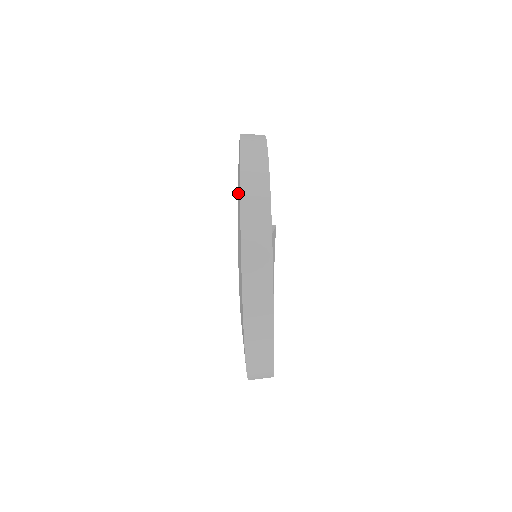
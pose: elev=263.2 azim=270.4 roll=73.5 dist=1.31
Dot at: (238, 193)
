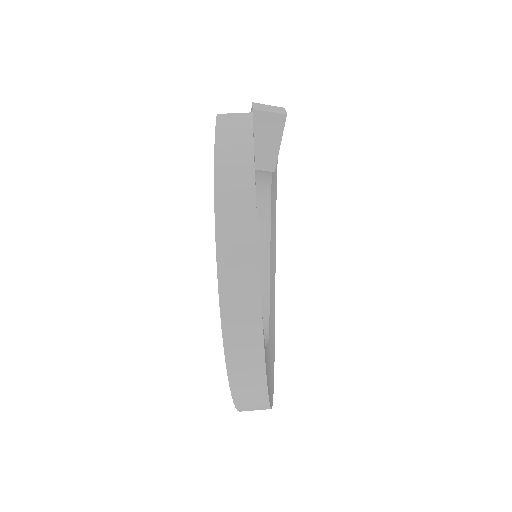
Dot at: occluded
